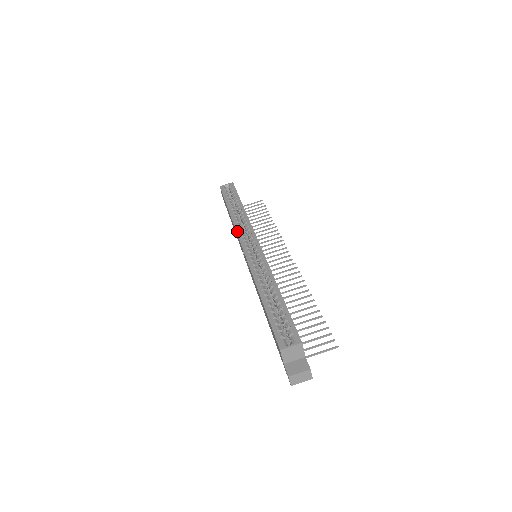
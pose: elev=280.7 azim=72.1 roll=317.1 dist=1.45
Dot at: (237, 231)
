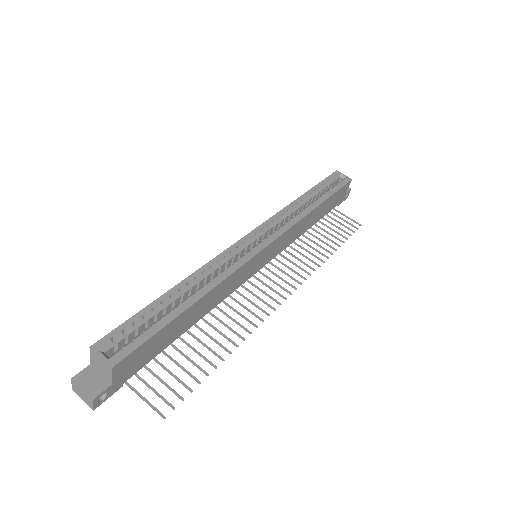
Dot at: (273, 217)
